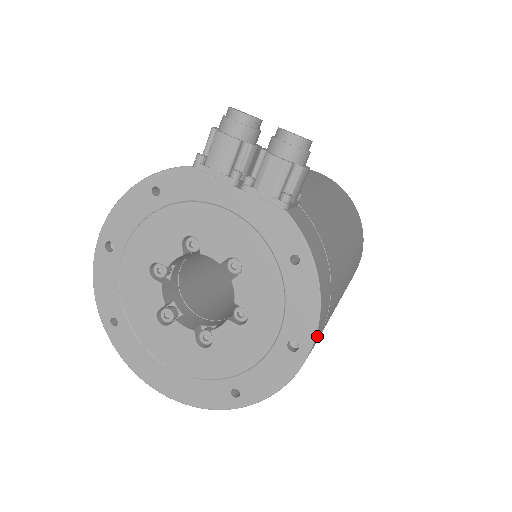
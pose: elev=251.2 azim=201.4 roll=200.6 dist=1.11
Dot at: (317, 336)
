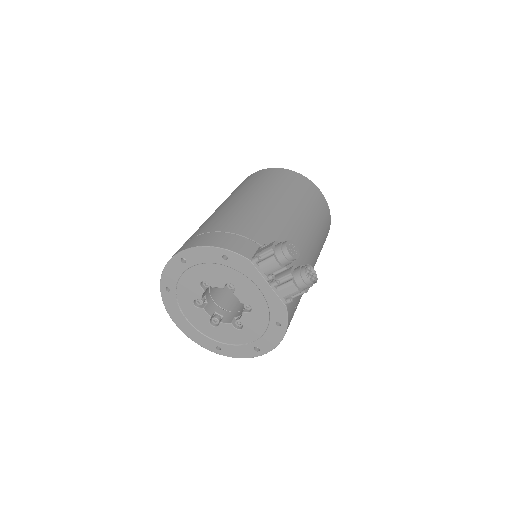
Dot at: occluded
